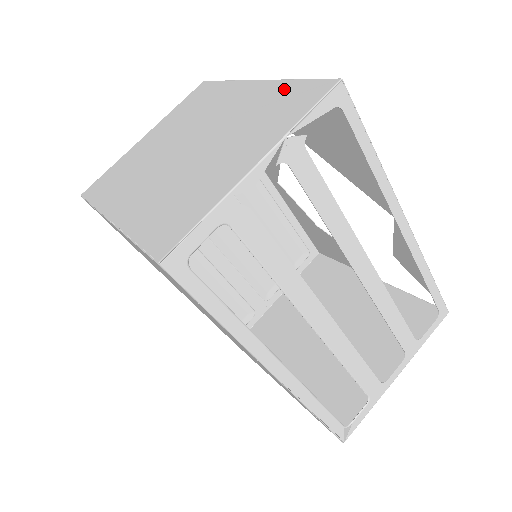
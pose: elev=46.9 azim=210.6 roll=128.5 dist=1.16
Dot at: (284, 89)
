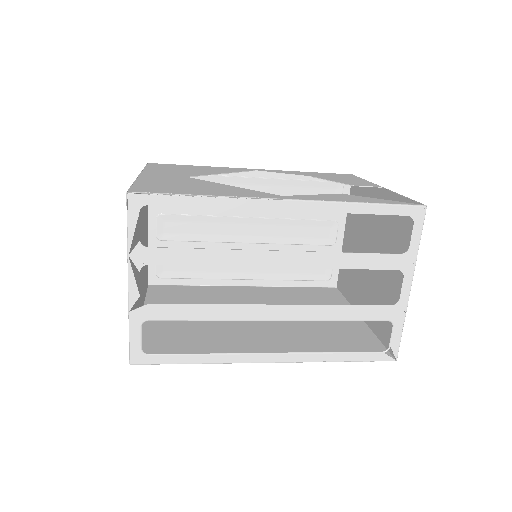
Dot at: occluded
